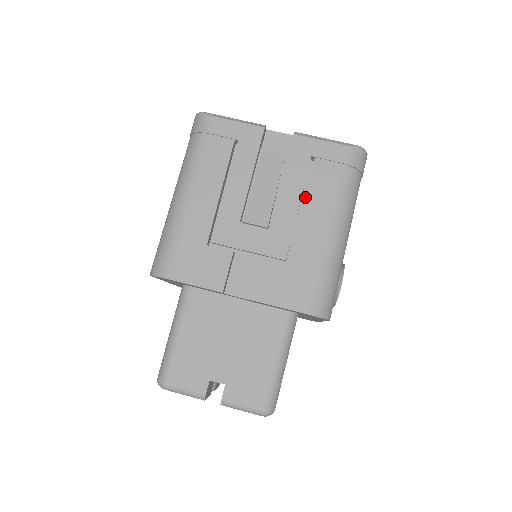
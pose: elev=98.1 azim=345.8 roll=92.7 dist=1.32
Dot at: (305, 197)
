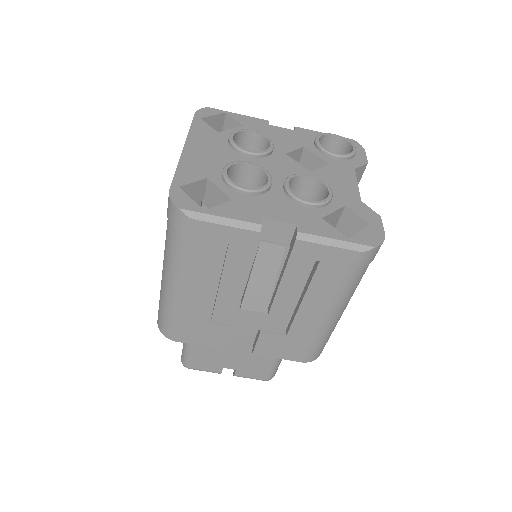
Dot at: (306, 293)
